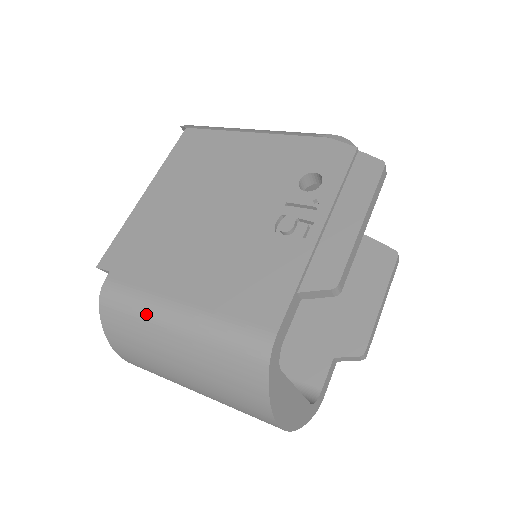
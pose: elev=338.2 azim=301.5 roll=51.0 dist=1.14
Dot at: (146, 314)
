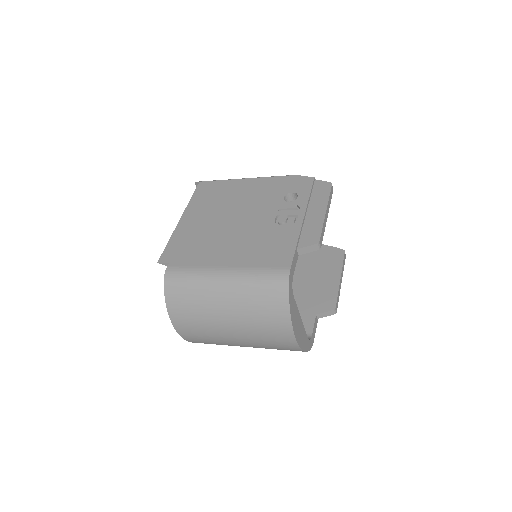
Dot at: (201, 280)
